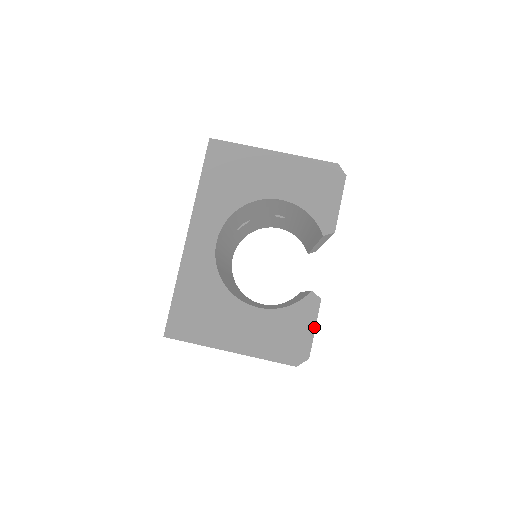
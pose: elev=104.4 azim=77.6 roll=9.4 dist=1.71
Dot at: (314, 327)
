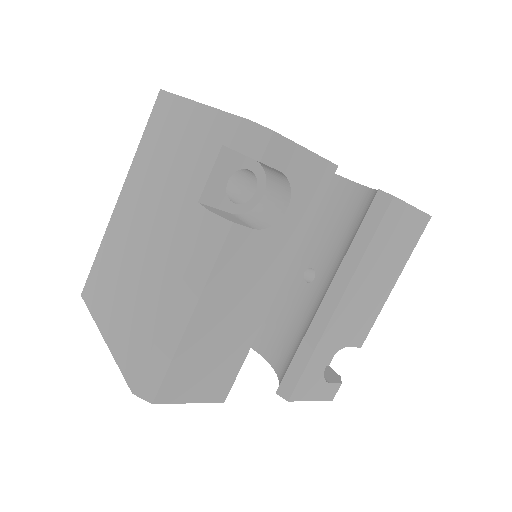
Dot at: (308, 150)
